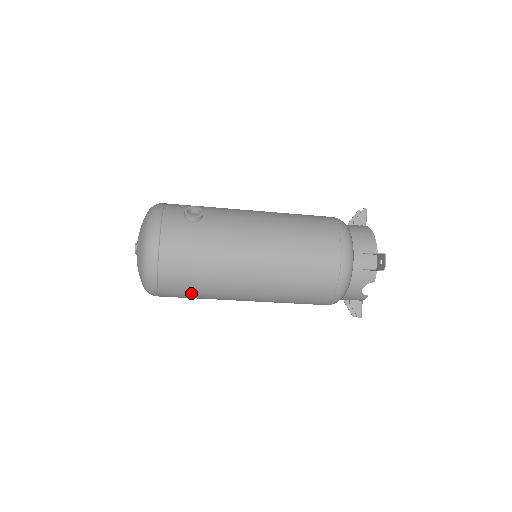
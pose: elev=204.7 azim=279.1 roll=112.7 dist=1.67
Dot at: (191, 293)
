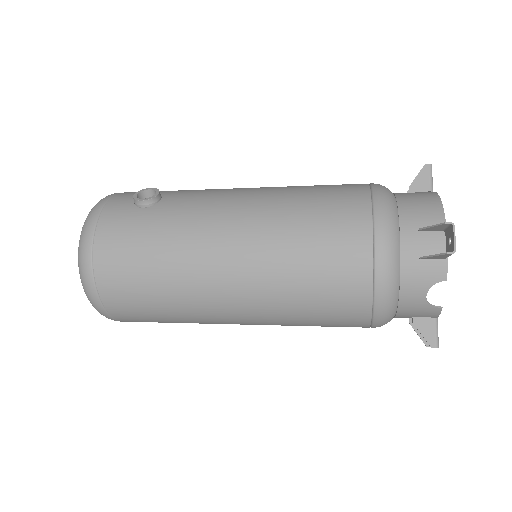
Dot at: (152, 313)
